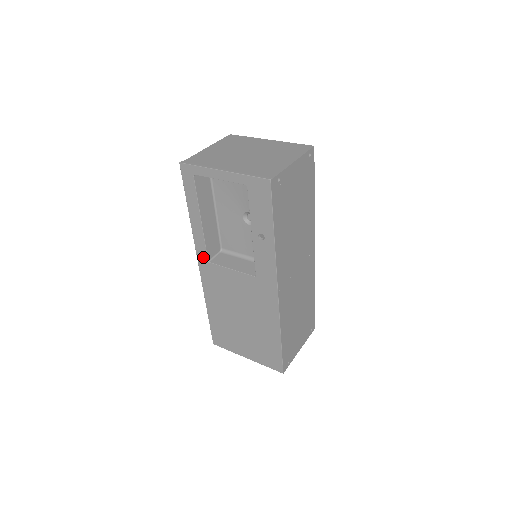
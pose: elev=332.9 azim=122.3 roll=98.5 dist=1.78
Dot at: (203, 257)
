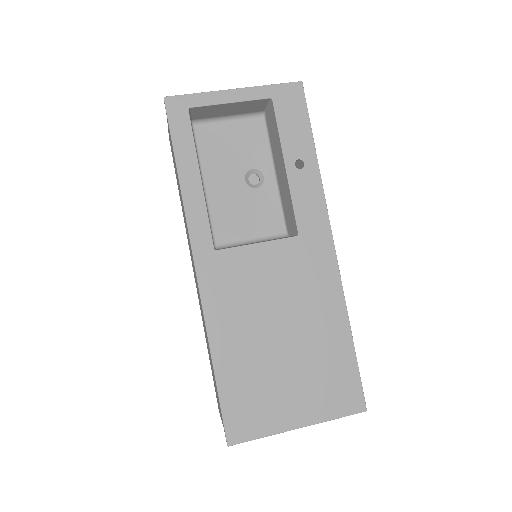
Dot at: (204, 245)
